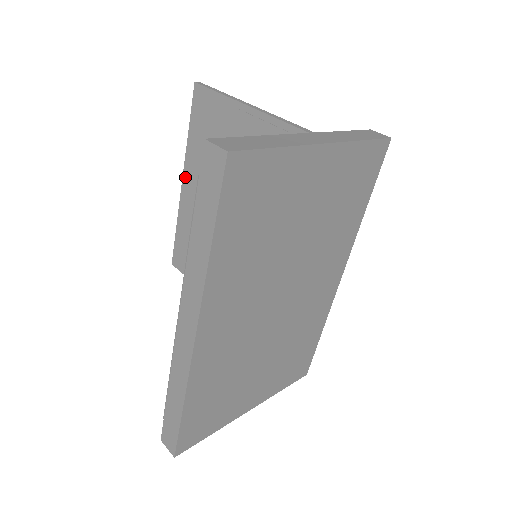
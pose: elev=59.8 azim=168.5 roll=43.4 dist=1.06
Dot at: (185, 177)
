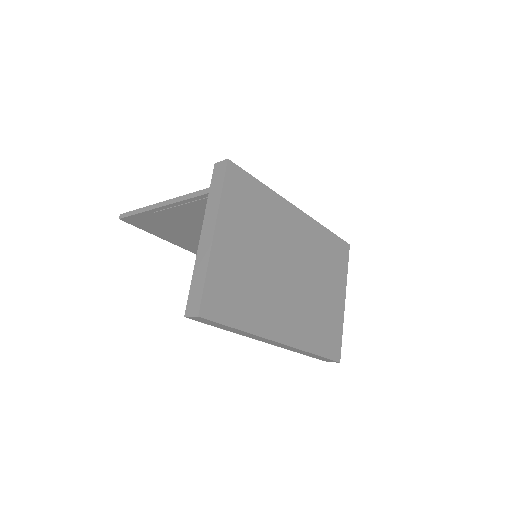
Dot at: (178, 245)
